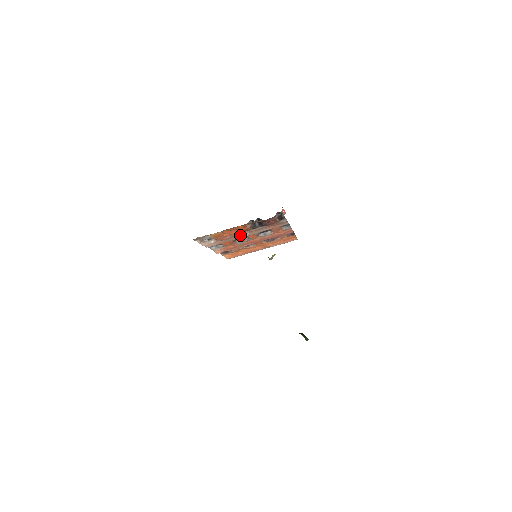
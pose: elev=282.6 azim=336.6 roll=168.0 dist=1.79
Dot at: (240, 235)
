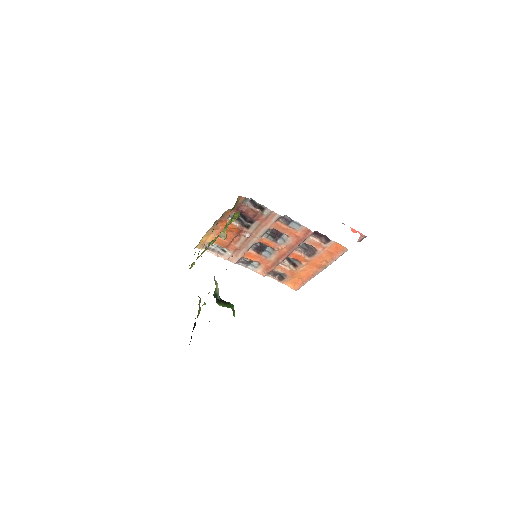
Dot at: (248, 241)
